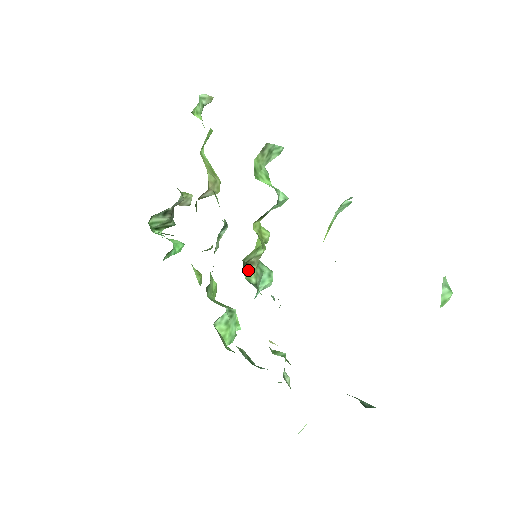
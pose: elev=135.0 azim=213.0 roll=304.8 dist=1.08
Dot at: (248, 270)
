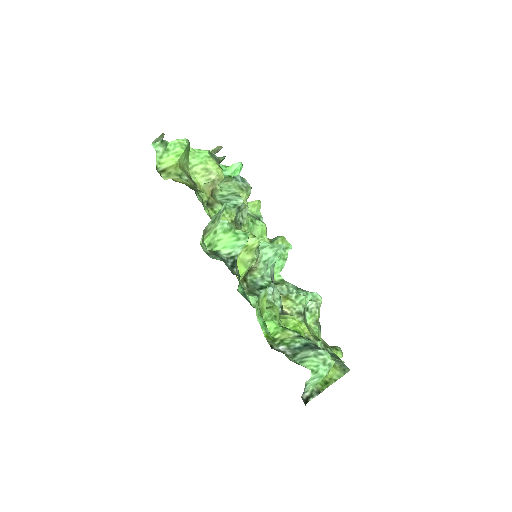
Dot at: (252, 273)
